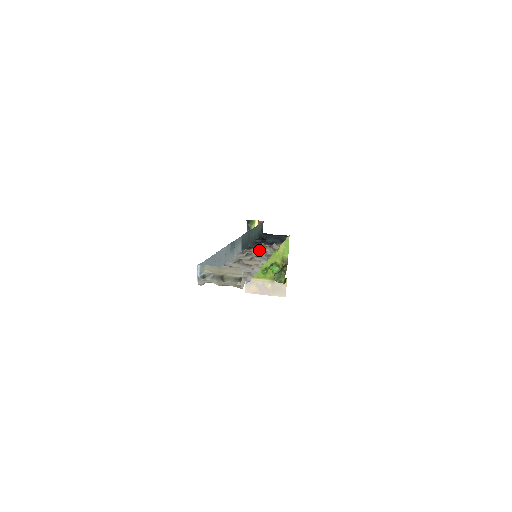
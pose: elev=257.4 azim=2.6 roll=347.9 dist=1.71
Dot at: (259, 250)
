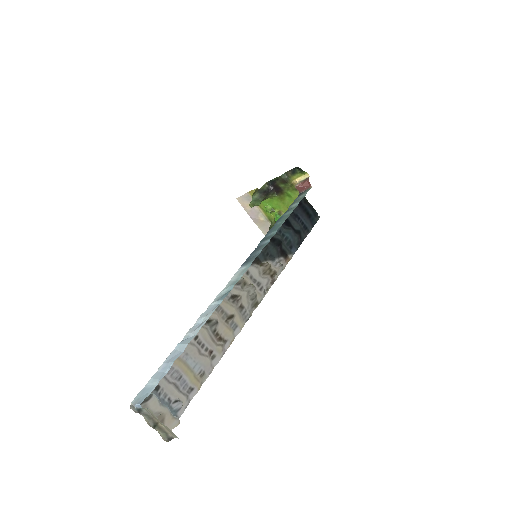
Dot at: (252, 293)
